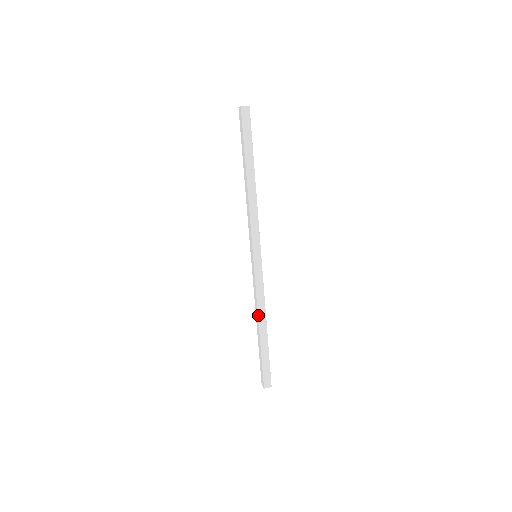
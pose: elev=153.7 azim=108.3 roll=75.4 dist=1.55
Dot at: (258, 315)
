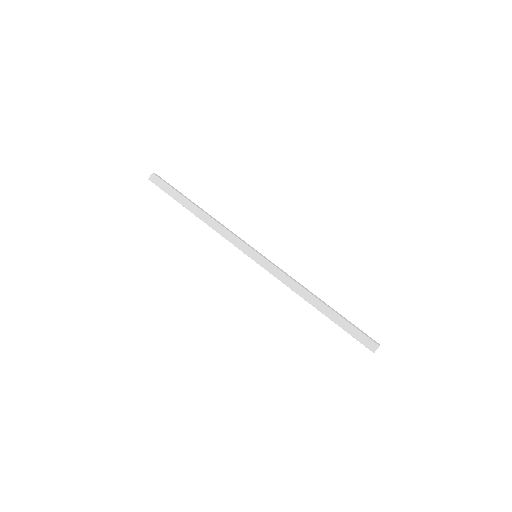
Dot at: (306, 290)
